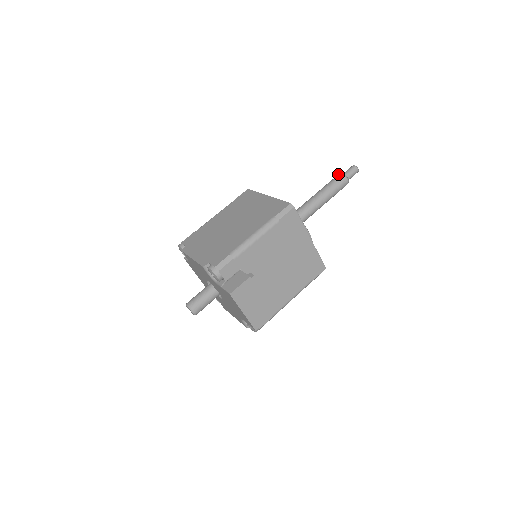
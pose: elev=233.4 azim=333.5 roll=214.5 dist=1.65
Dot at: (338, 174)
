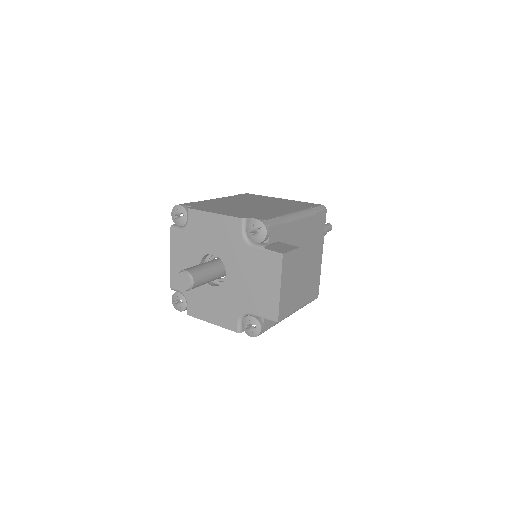
Dot at: occluded
